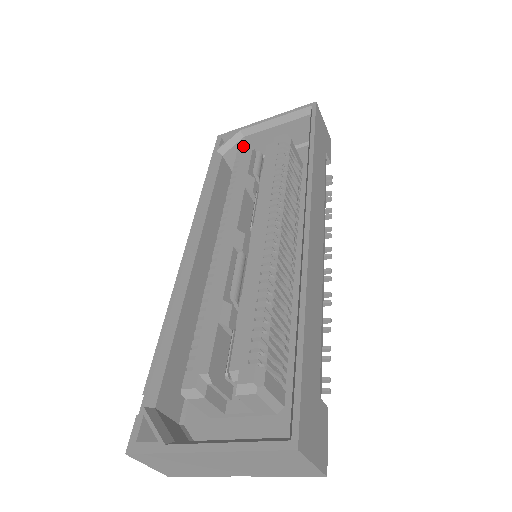
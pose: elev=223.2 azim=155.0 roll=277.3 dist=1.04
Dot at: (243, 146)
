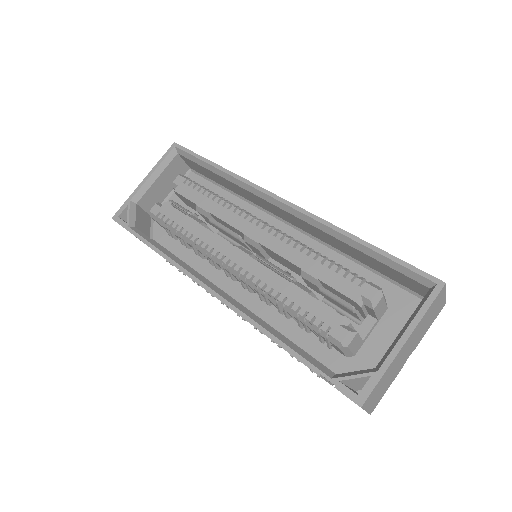
Dot at: (140, 211)
